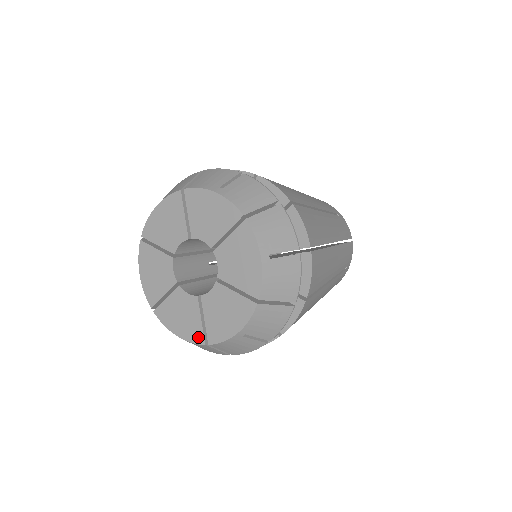
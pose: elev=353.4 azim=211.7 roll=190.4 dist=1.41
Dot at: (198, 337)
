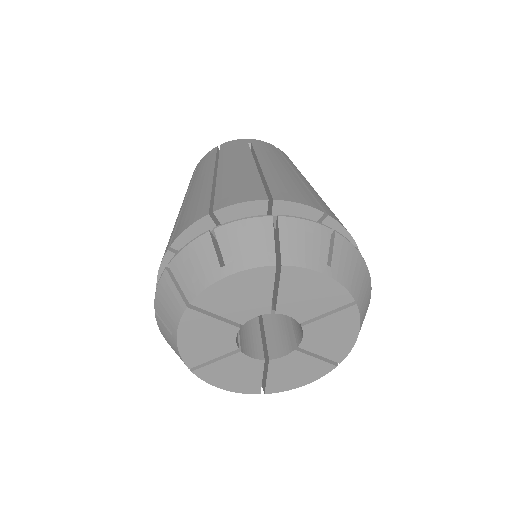
Dot at: (253, 389)
